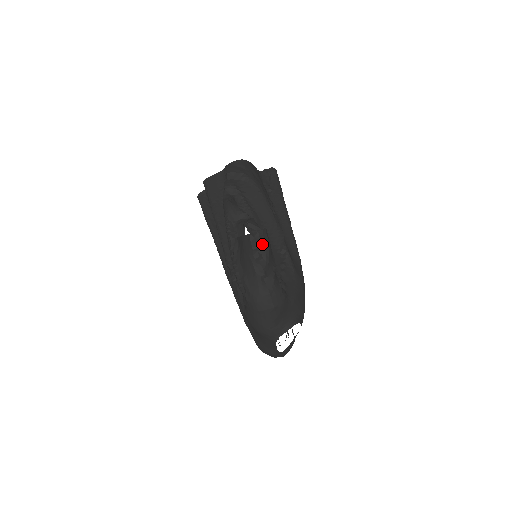
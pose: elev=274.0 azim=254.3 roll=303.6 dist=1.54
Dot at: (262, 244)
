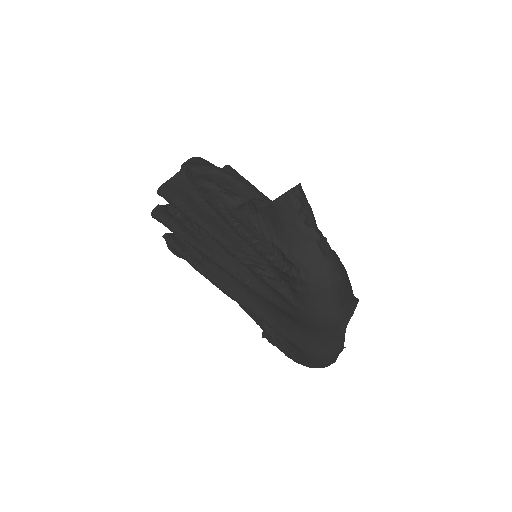
Dot at: (304, 202)
